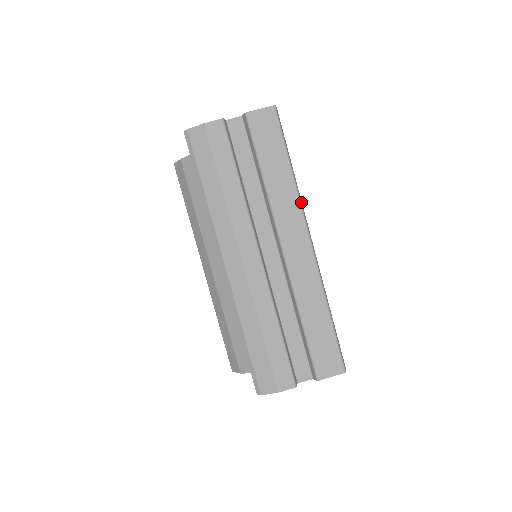
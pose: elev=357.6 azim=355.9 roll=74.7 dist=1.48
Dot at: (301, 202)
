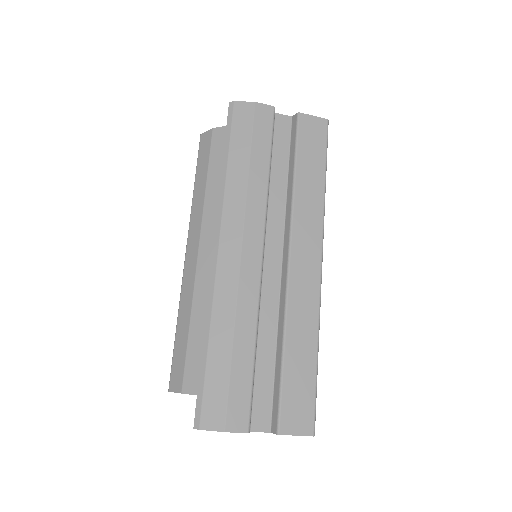
Dot at: (323, 220)
